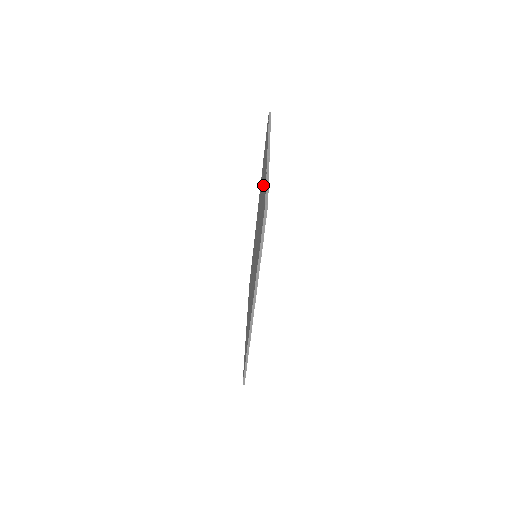
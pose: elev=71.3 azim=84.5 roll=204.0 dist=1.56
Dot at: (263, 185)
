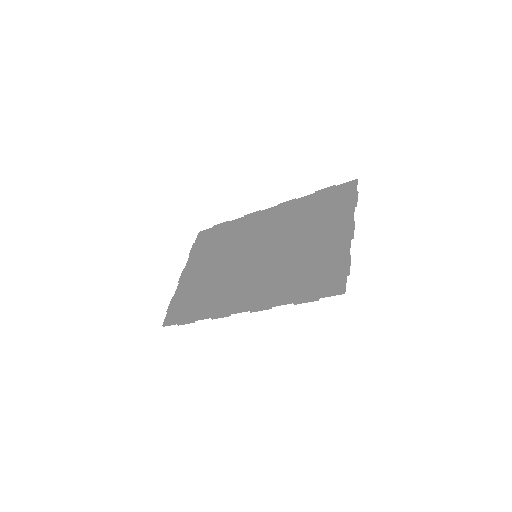
Dot at: (324, 241)
